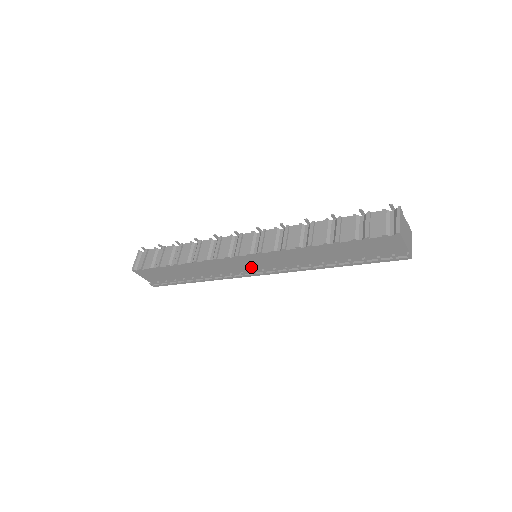
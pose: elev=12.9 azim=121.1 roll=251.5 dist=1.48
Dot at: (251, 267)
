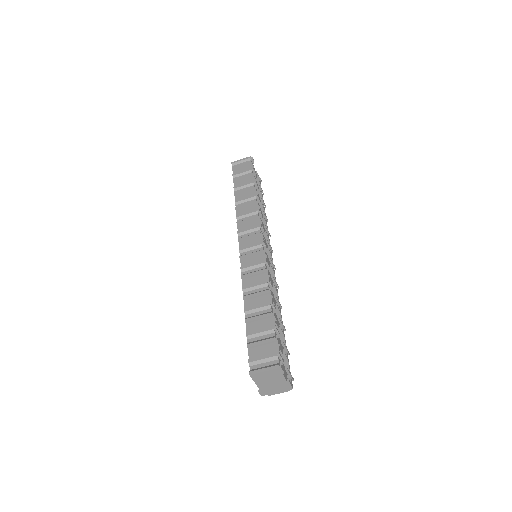
Dot at: occluded
